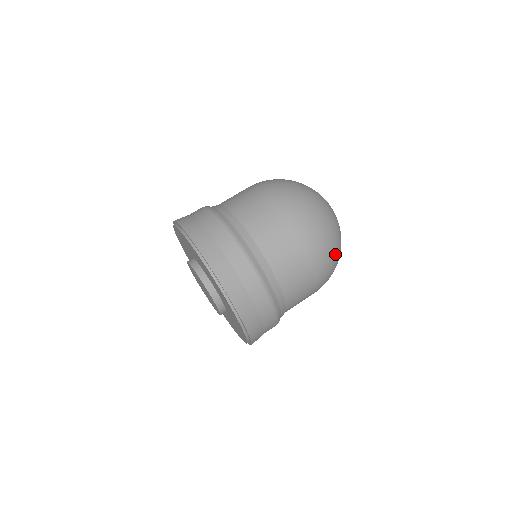
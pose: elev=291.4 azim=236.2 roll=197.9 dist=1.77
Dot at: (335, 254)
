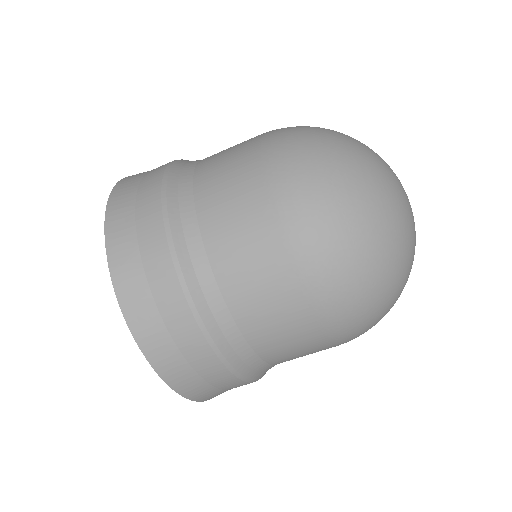
Dot at: occluded
